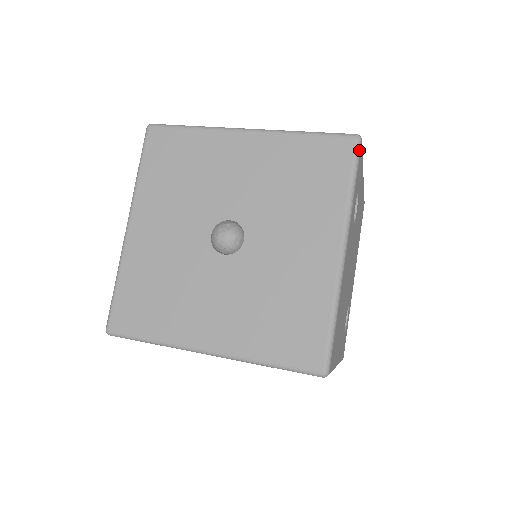
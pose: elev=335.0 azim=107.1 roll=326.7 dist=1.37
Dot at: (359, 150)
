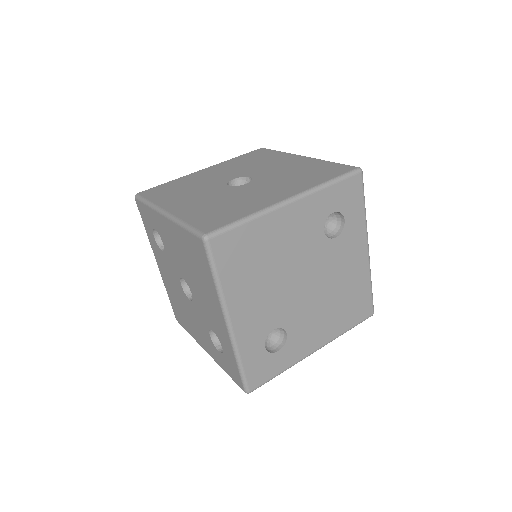
Dot at: (354, 173)
